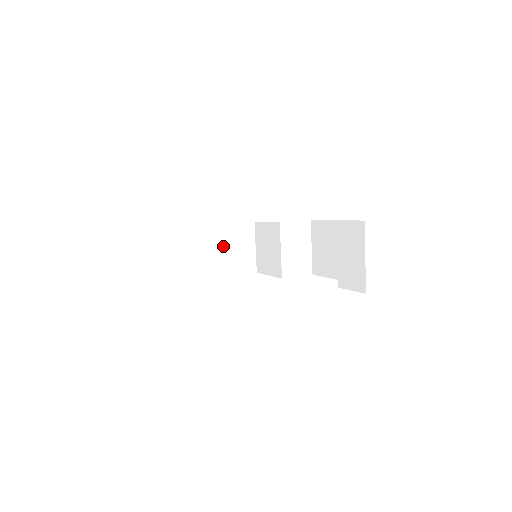
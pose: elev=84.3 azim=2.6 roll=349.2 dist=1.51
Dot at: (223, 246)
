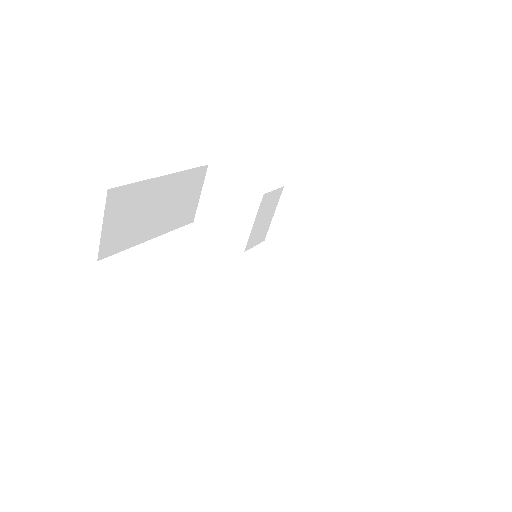
Dot at: (173, 199)
